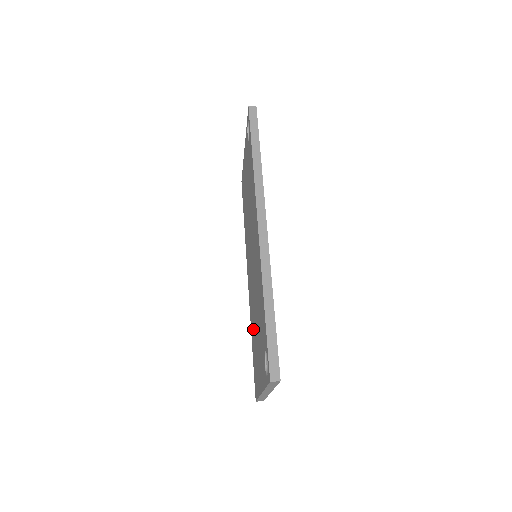
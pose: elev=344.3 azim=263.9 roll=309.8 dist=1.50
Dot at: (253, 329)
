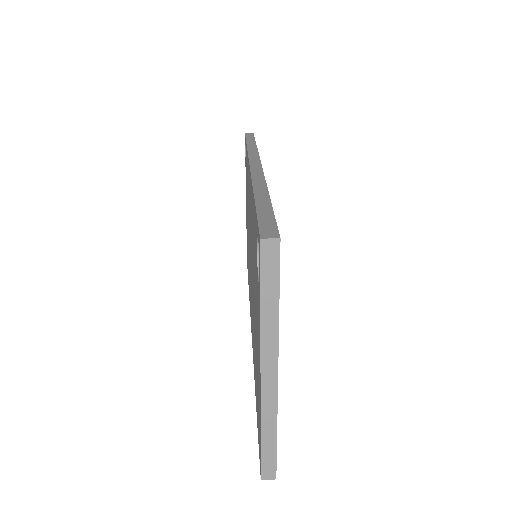
Dot at: (254, 353)
